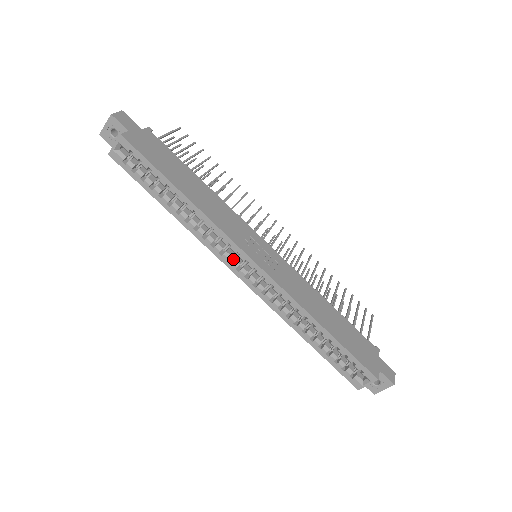
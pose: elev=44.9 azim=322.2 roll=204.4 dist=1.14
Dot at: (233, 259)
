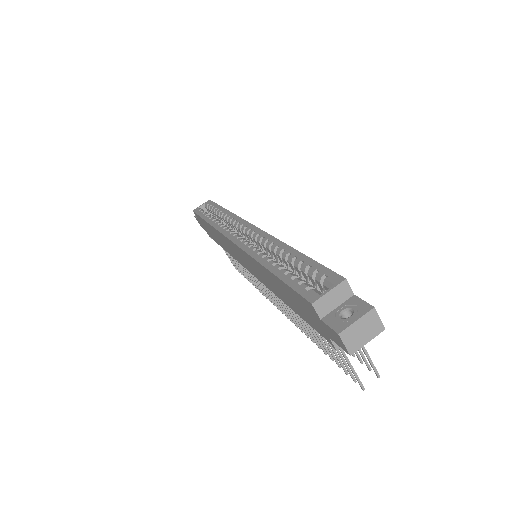
Dot at: occluded
